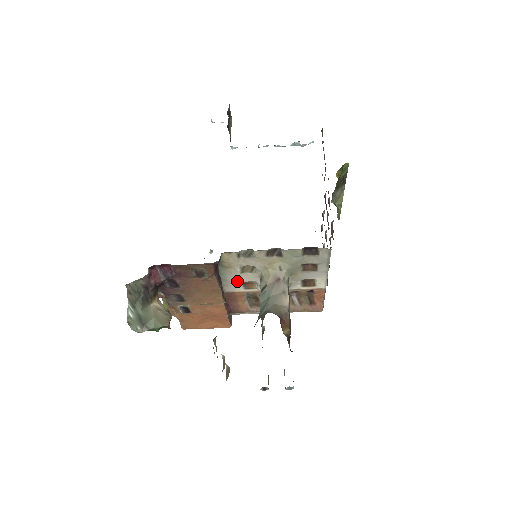
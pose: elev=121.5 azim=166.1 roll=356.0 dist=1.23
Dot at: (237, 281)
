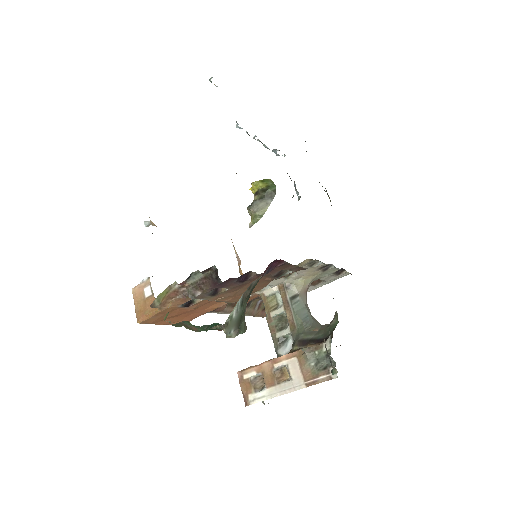
Dot at: occluded
